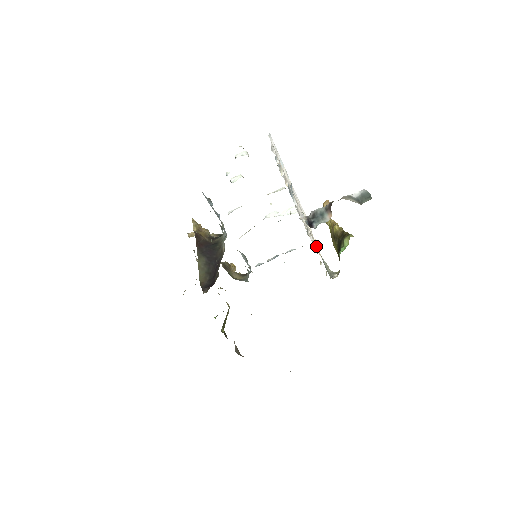
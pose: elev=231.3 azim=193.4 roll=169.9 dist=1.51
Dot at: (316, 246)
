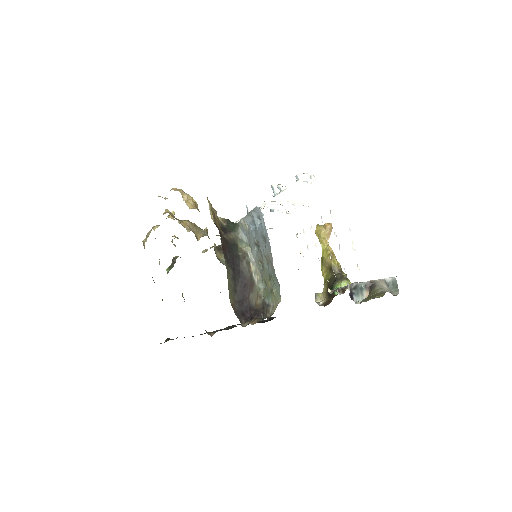
Dot at: (328, 289)
